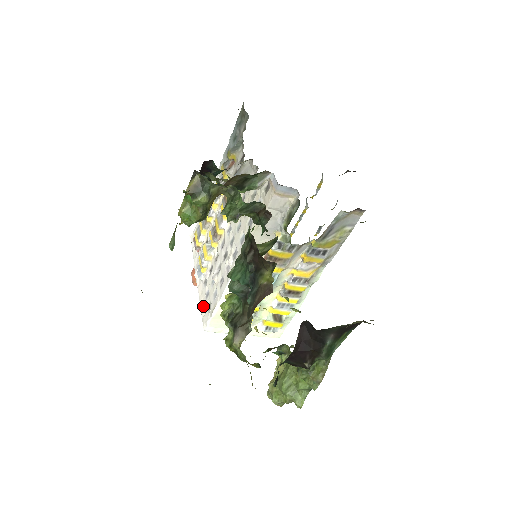
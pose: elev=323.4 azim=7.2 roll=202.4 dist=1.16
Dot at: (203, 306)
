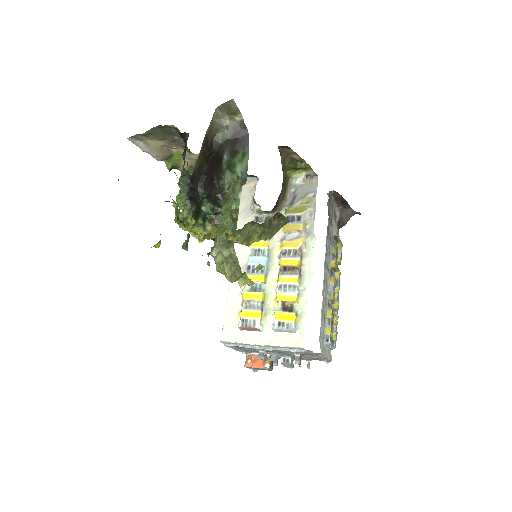
Dot at: occluded
